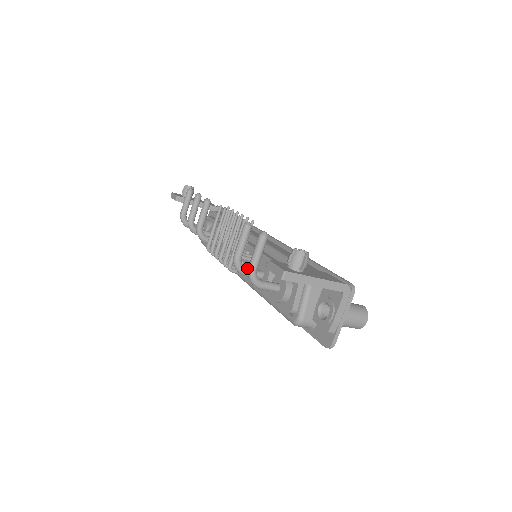
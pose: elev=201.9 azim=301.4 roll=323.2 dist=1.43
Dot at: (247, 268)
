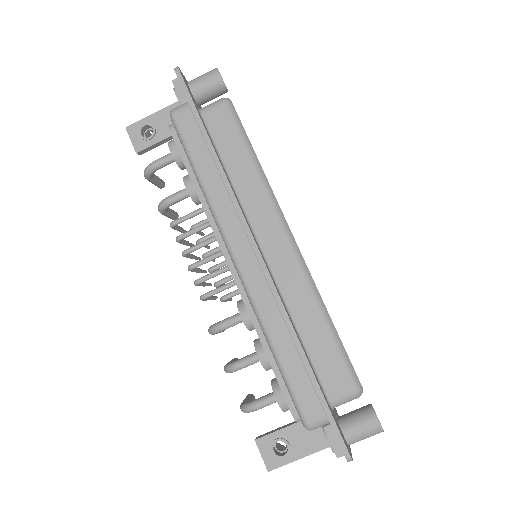
Dot at: occluded
